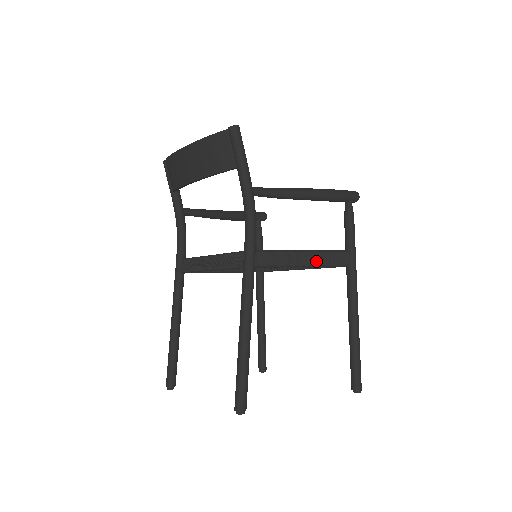
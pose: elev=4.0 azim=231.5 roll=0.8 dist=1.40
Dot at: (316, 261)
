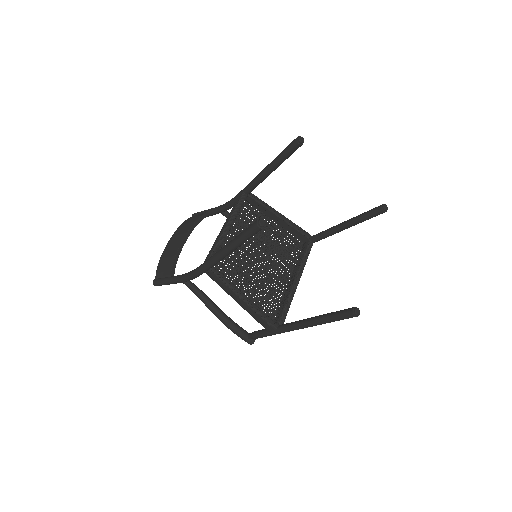
Dot at: (286, 219)
